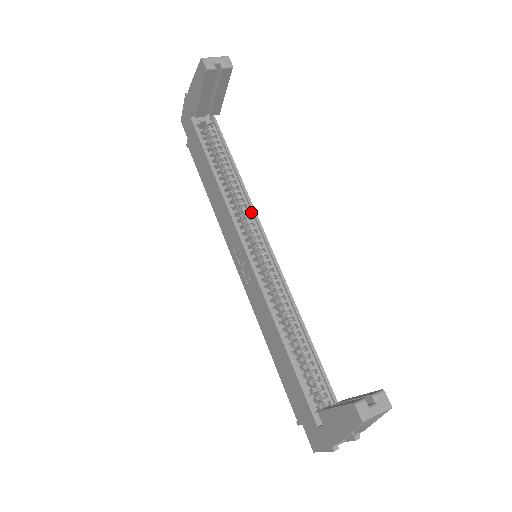
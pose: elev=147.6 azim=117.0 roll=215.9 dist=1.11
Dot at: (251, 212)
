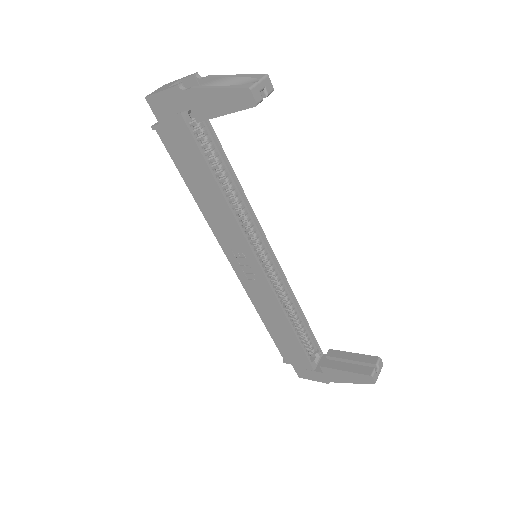
Dot at: (251, 217)
